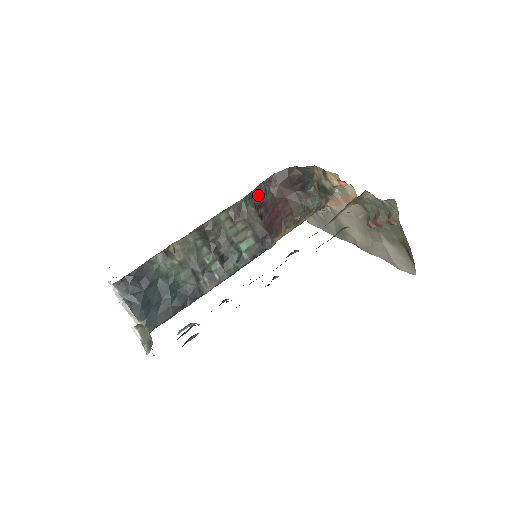
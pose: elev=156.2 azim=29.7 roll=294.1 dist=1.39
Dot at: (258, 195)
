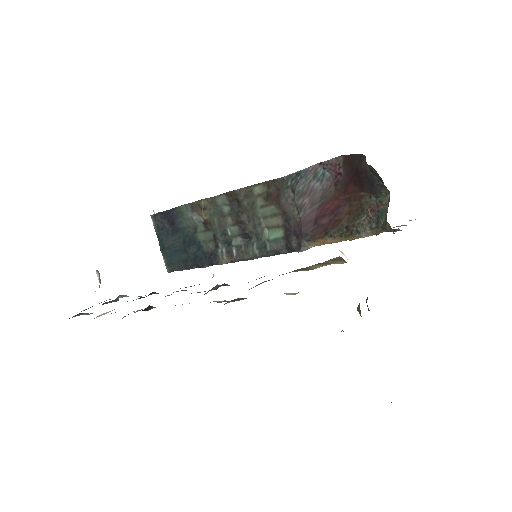
Dot at: (308, 178)
